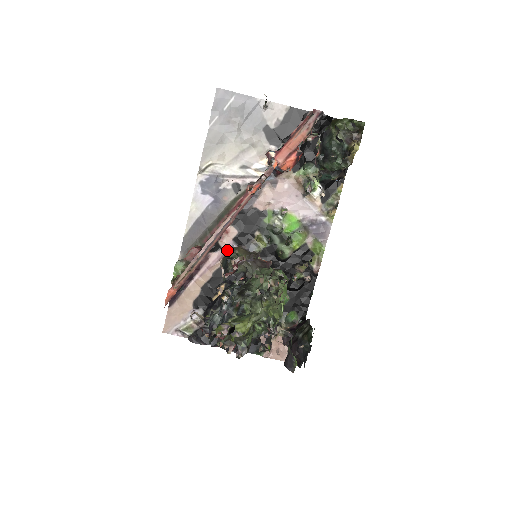
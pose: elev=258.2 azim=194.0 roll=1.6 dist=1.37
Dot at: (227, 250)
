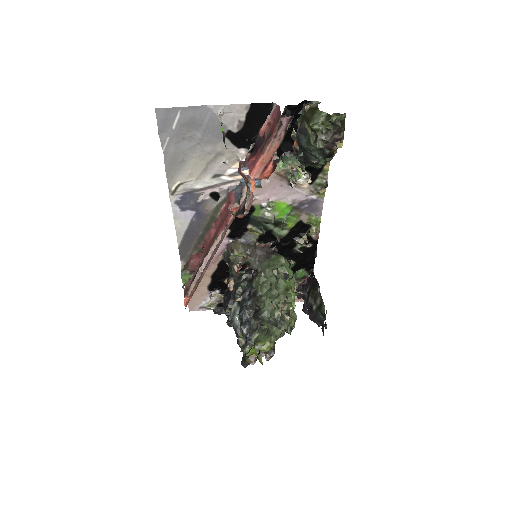
Dot at: (224, 246)
